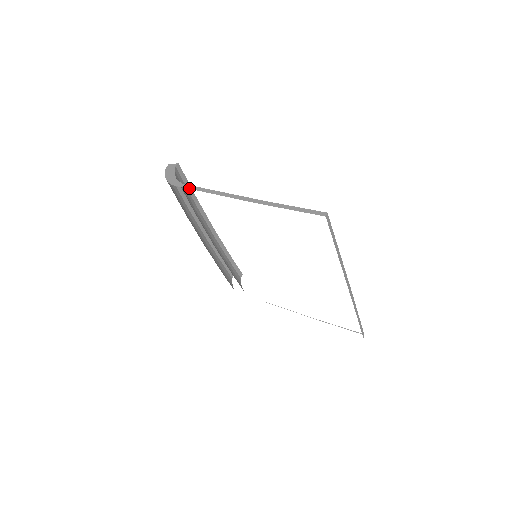
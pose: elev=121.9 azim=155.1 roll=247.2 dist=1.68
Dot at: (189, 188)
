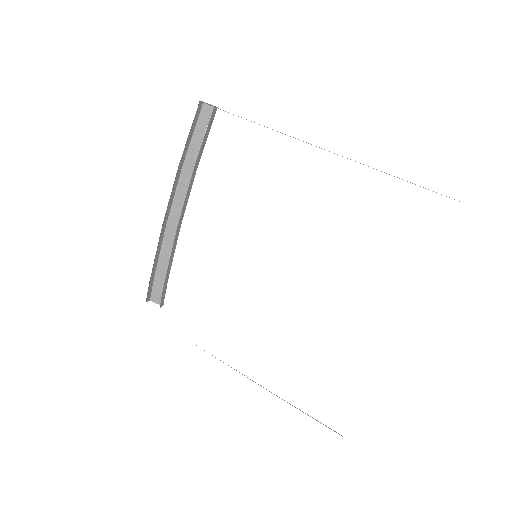
Dot at: occluded
